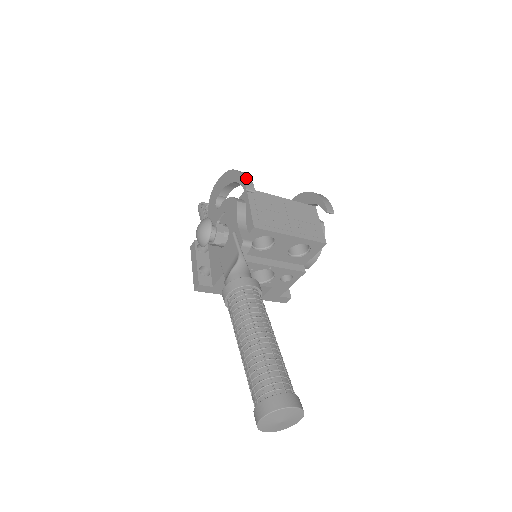
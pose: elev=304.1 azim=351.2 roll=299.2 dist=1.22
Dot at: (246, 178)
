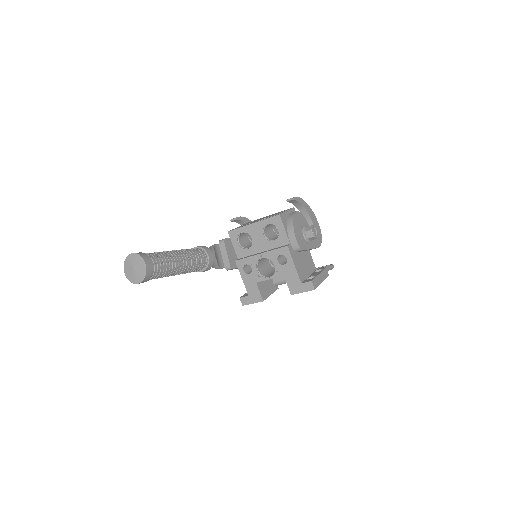
Dot at: occluded
